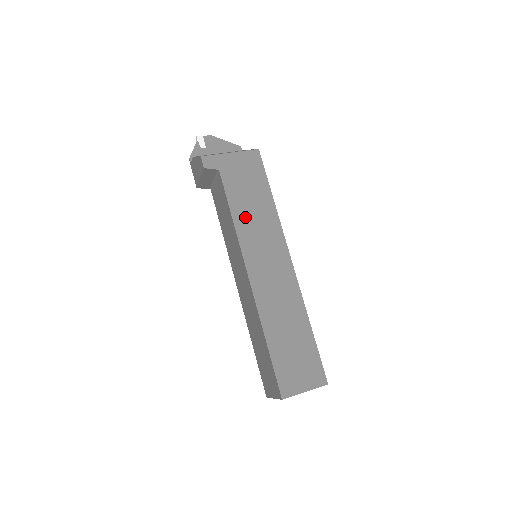
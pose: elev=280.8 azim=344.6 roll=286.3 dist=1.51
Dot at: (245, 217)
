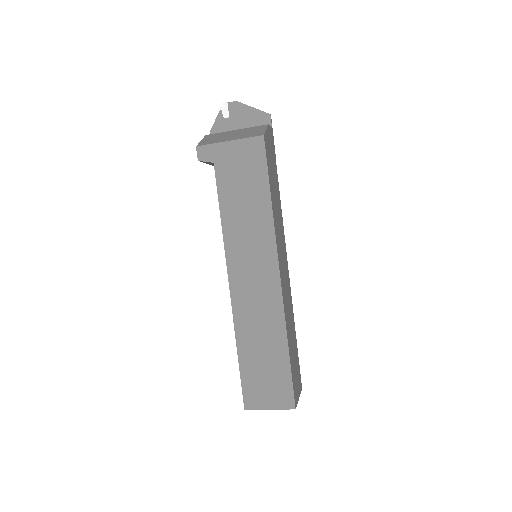
Dot at: (235, 220)
